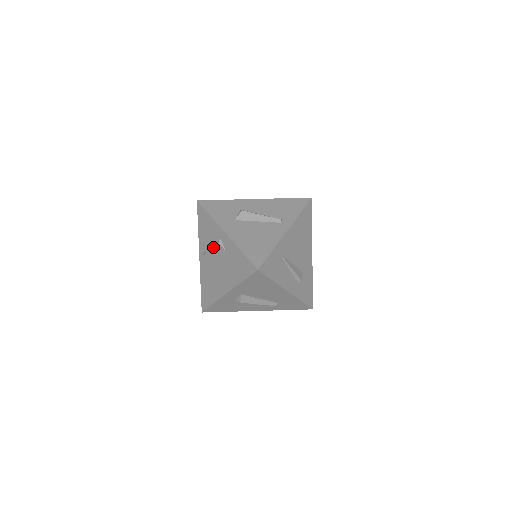
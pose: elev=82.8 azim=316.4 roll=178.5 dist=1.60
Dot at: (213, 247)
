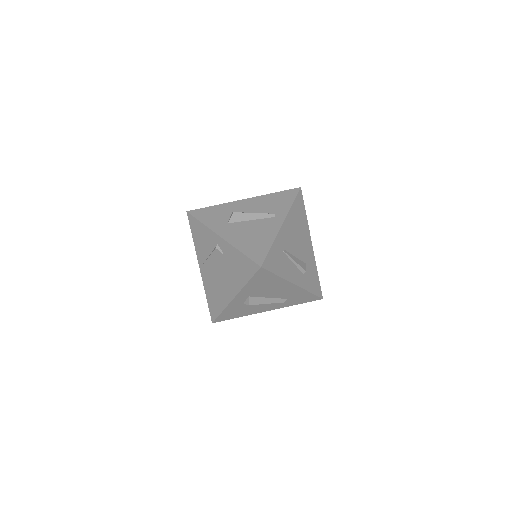
Dot at: (211, 254)
